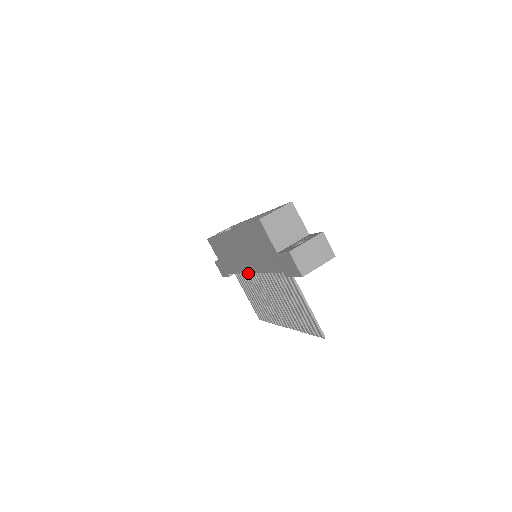
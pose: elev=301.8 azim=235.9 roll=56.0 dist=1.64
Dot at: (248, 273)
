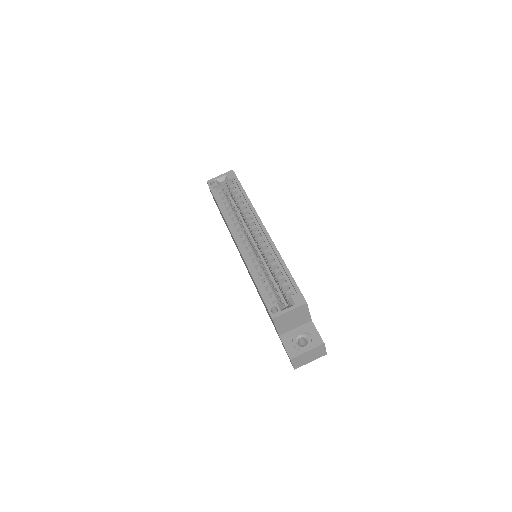
Dot at: occluded
